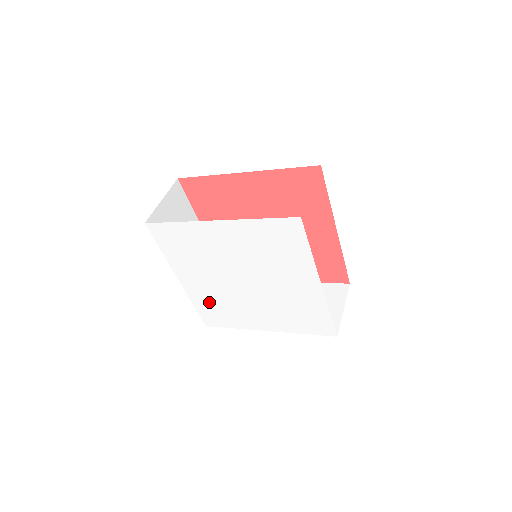
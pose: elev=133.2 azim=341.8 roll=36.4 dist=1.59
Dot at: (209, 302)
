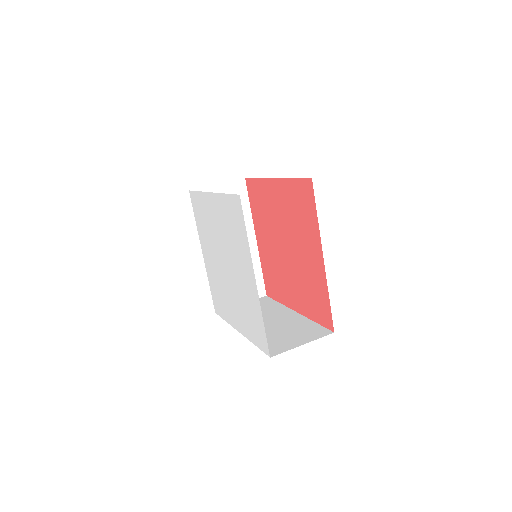
Dot at: (215, 284)
